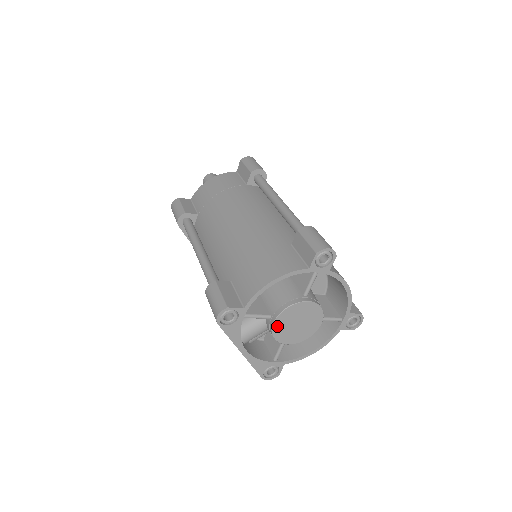
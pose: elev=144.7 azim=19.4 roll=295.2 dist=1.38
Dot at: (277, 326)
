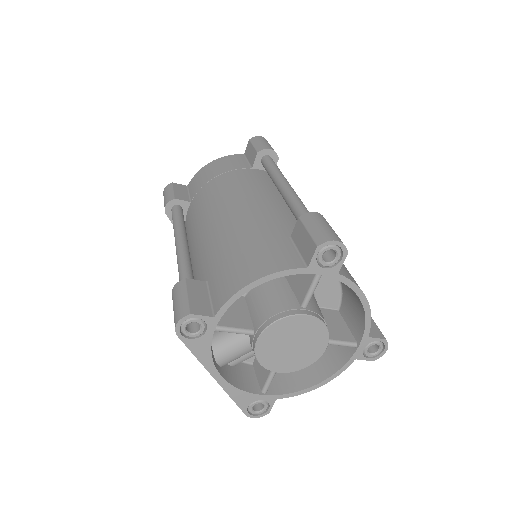
Dot at: (262, 346)
